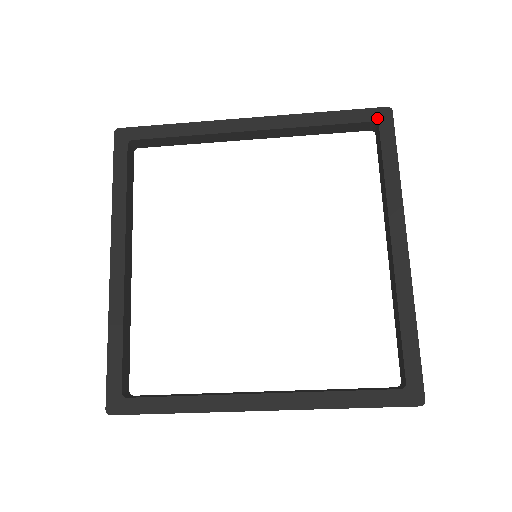
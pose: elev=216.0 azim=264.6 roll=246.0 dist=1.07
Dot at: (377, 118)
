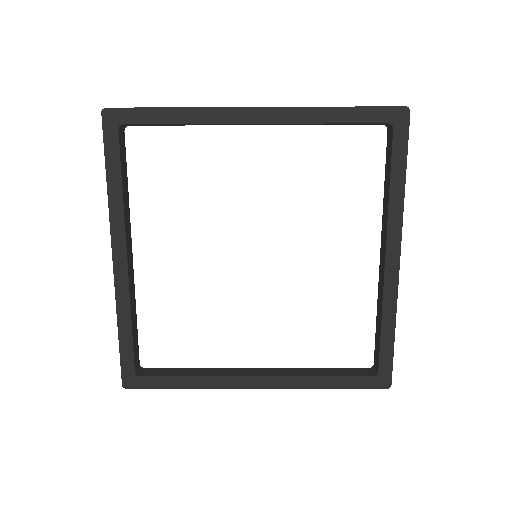
Dot at: (393, 119)
